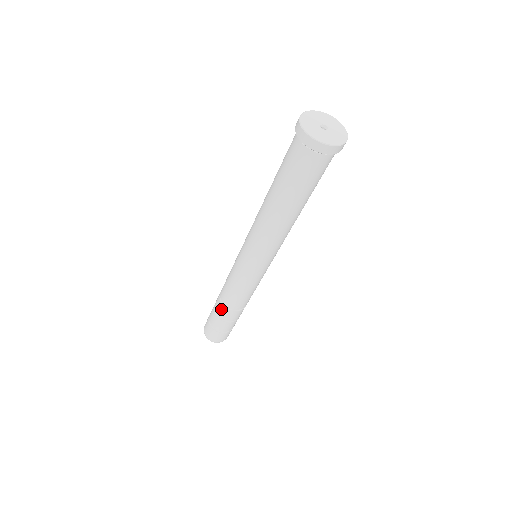
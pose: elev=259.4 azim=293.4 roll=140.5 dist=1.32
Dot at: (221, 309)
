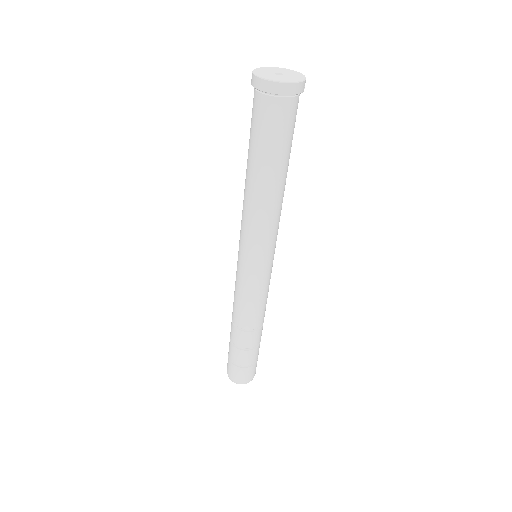
Dot at: (236, 334)
